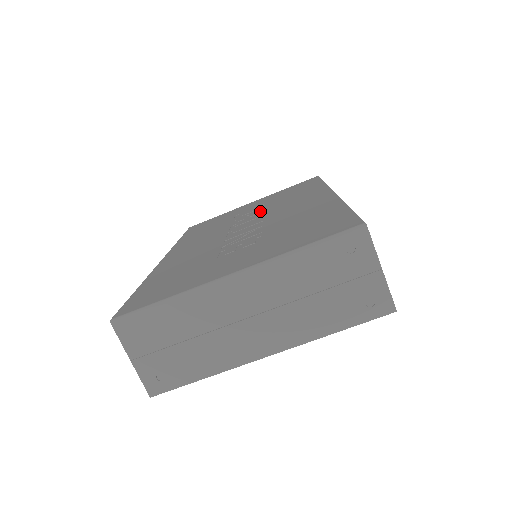
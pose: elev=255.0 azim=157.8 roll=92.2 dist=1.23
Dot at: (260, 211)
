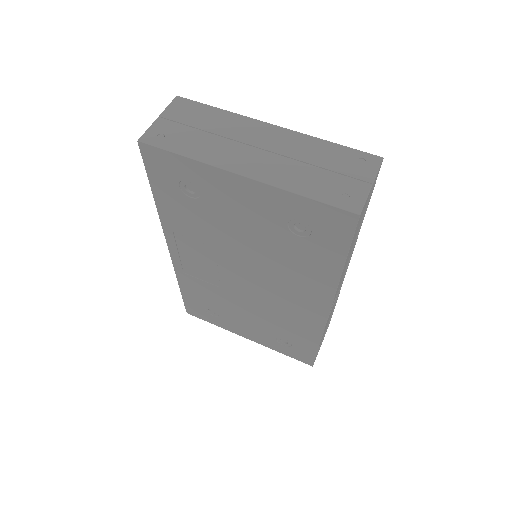
Dot at: occluded
